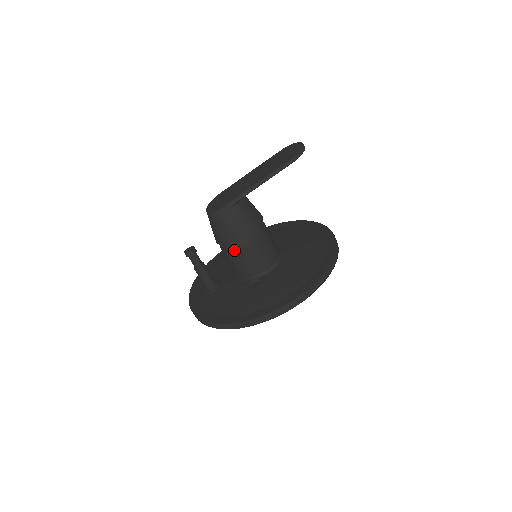
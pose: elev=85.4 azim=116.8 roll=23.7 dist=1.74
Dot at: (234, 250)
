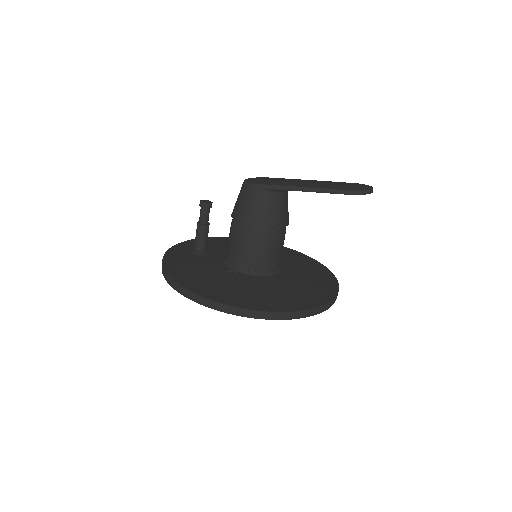
Dot at: (238, 230)
